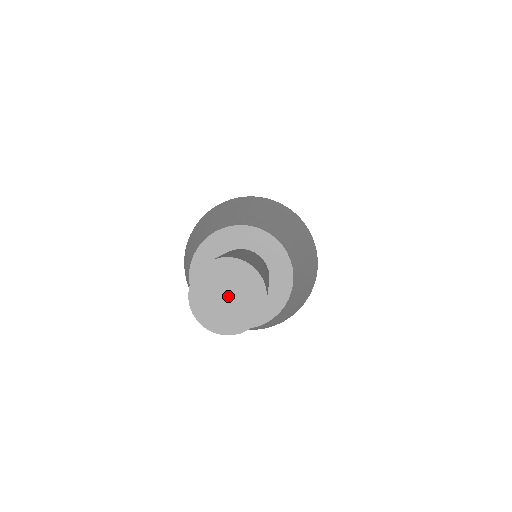
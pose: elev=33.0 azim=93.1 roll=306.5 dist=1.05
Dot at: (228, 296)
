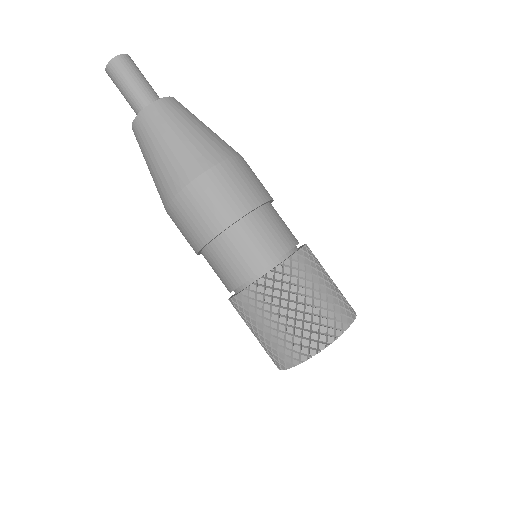
Dot at: occluded
